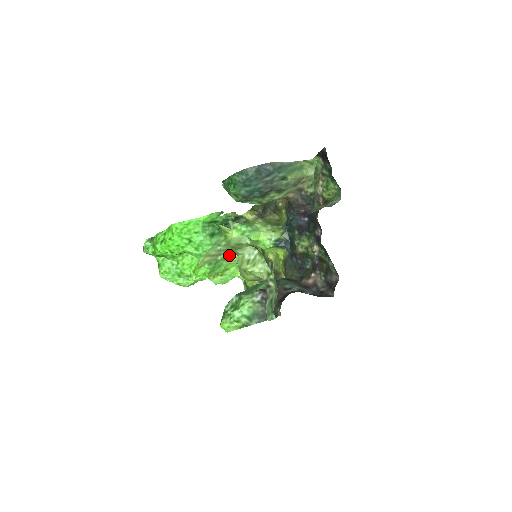
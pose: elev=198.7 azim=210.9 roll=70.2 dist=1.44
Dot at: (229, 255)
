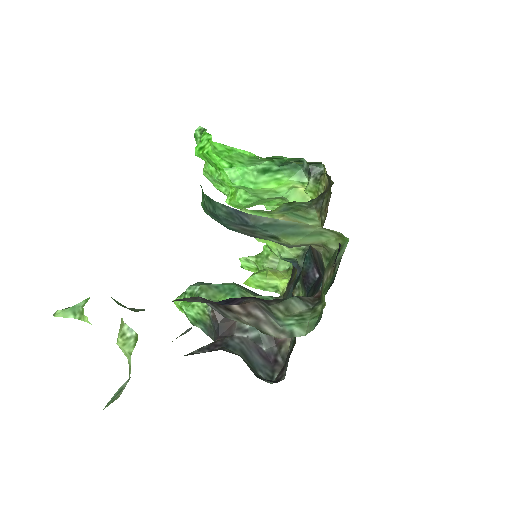
Dot at: (284, 197)
